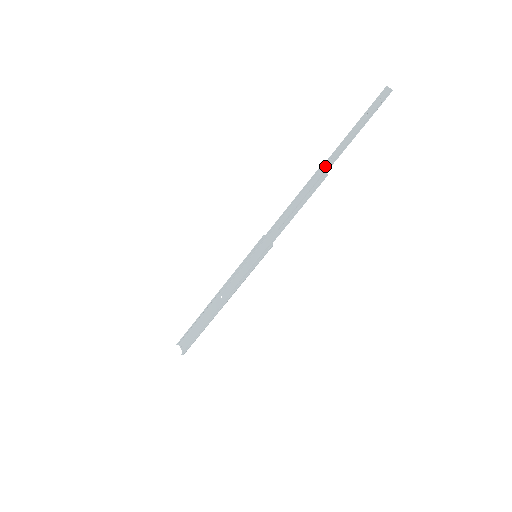
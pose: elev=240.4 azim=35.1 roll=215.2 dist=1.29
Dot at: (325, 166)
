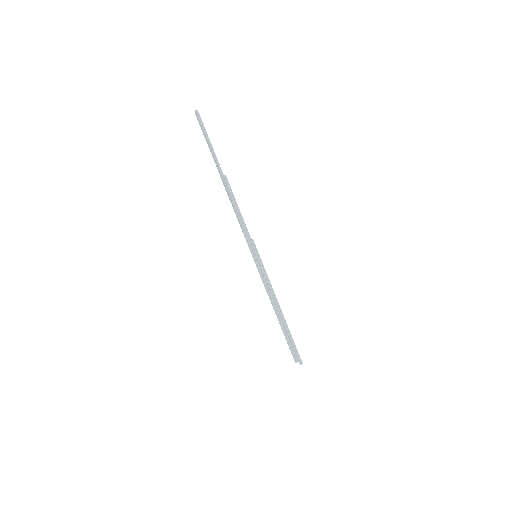
Dot at: (220, 174)
